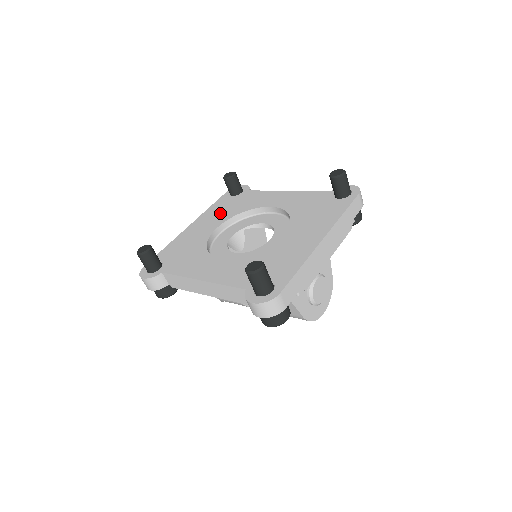
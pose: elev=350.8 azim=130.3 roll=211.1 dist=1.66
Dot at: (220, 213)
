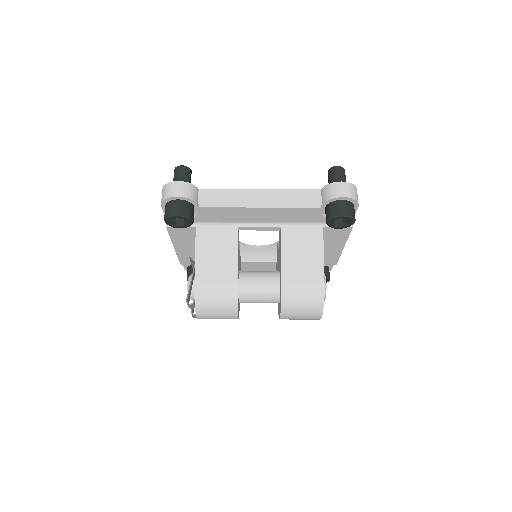
Dot at: occluded
